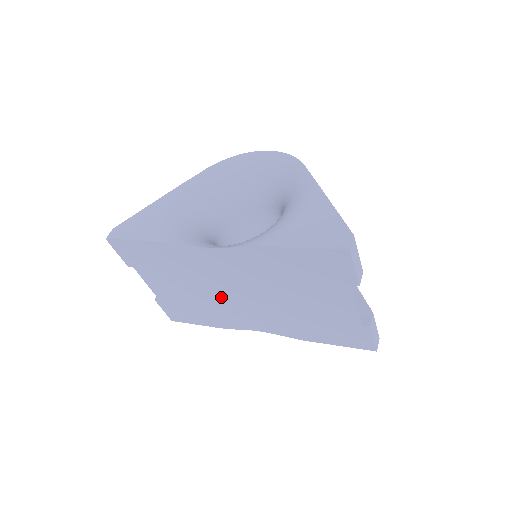
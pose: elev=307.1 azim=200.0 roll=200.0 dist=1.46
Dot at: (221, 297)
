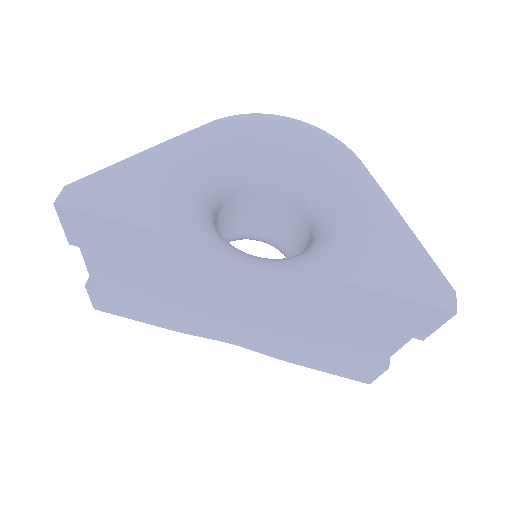
Dot at: (208, 307)
